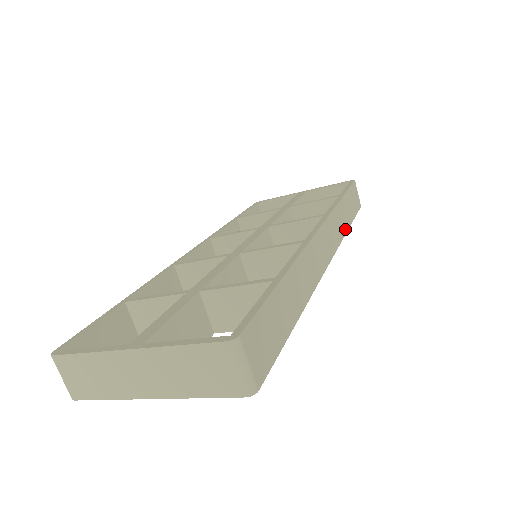
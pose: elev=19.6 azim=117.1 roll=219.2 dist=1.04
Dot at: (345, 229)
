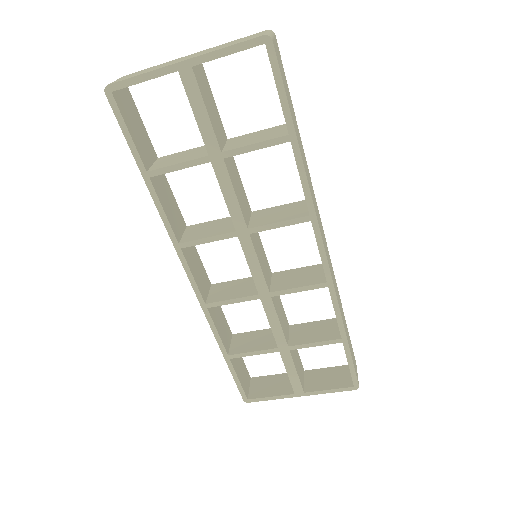
Dot at: (341, 314)
